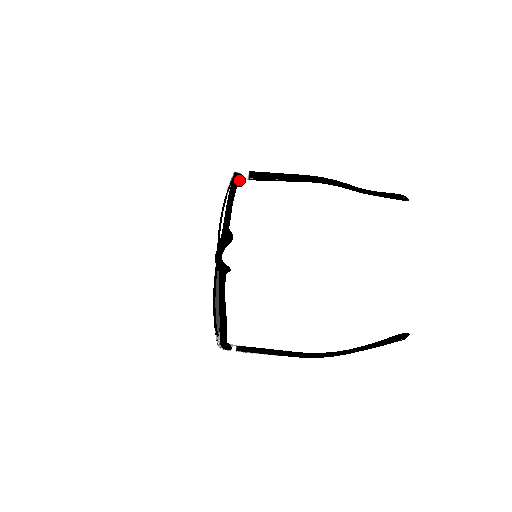
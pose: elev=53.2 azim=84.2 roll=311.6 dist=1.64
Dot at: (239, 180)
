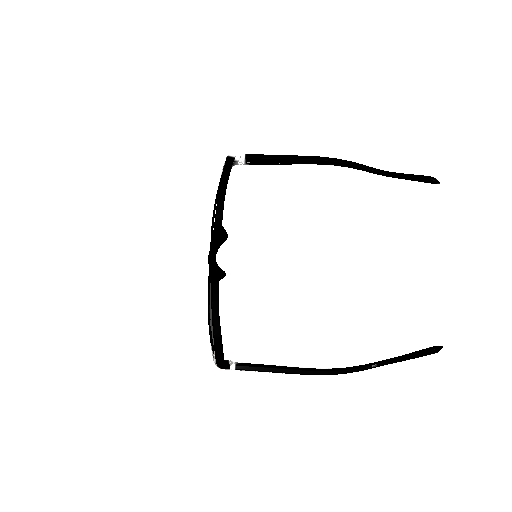
Dot at: (234, 165)
